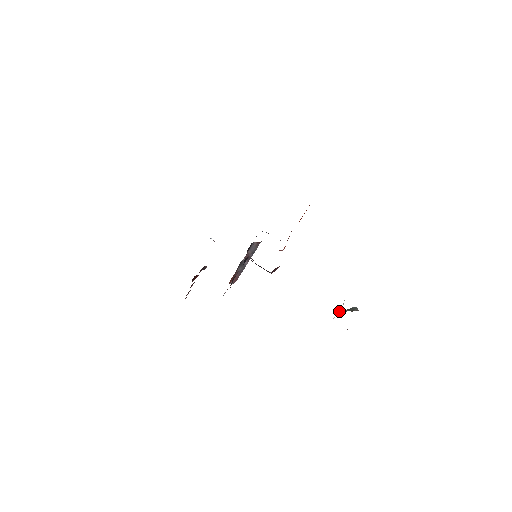
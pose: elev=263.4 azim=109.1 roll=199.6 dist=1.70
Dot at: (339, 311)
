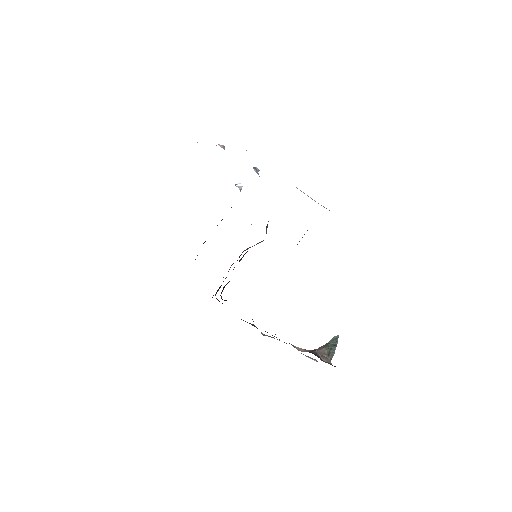
Dot at: (315, 350)
